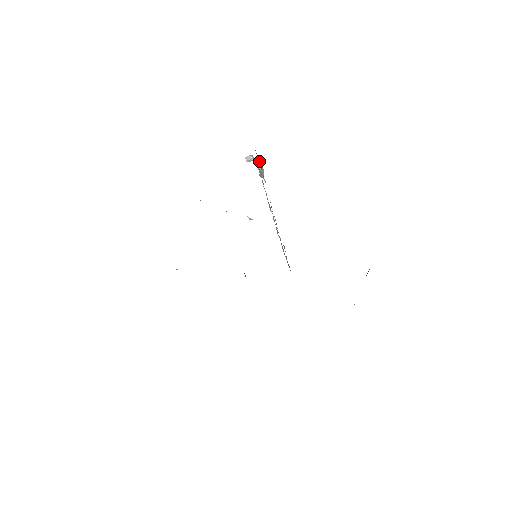
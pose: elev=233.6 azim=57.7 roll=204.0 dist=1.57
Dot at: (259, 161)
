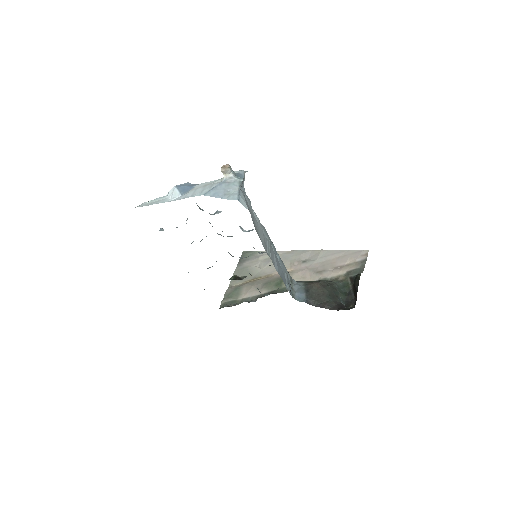
Dot at: (242, 183)
